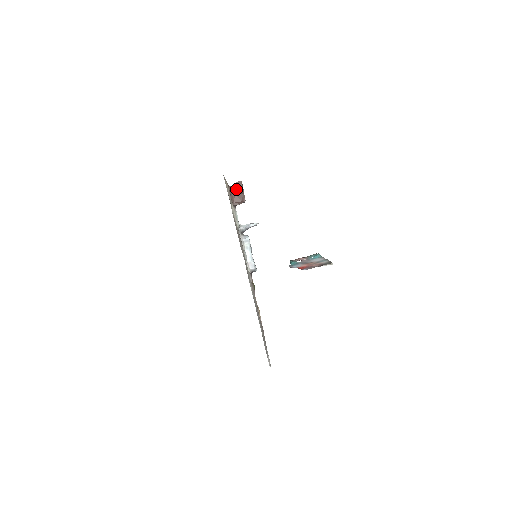
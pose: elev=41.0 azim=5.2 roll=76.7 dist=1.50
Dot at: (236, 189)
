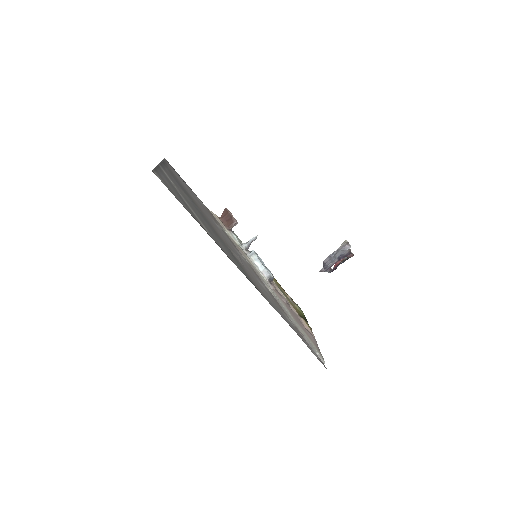
Dot at: (225, 216)
